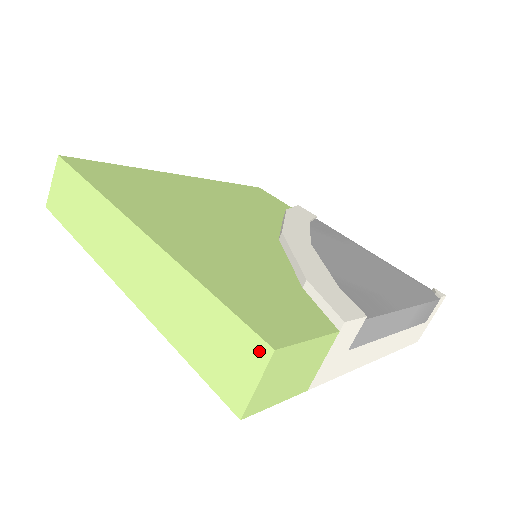
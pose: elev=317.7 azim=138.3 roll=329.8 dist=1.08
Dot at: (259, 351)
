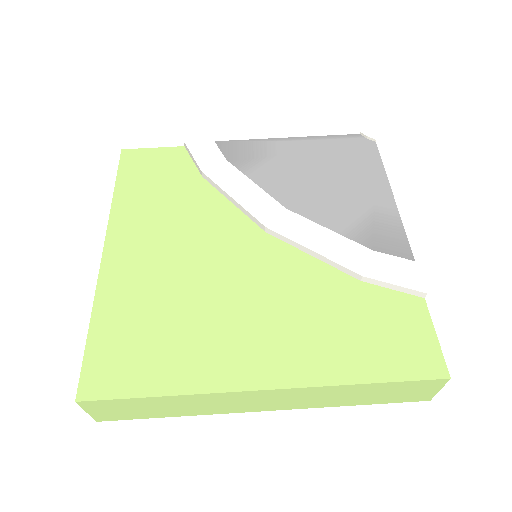
Dot at: (437, 383)
